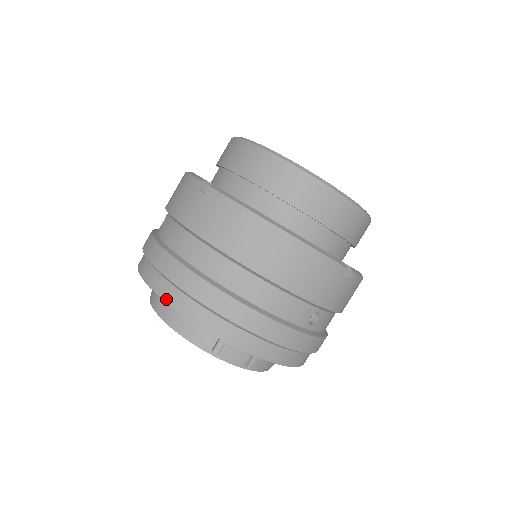
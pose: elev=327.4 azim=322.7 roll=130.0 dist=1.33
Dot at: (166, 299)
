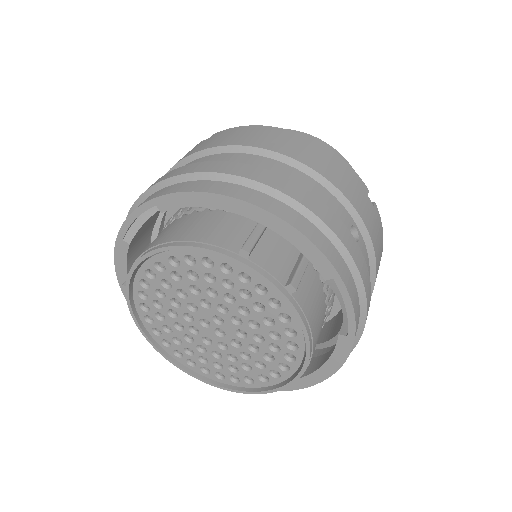
Dot at: (176, 191)
